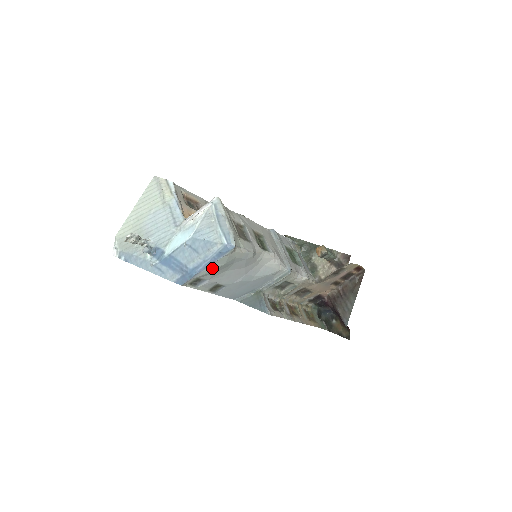
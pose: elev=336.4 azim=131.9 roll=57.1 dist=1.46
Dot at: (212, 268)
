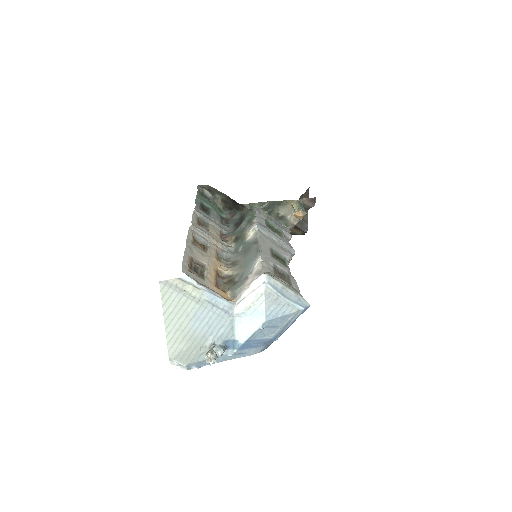
Dot at: occluded
